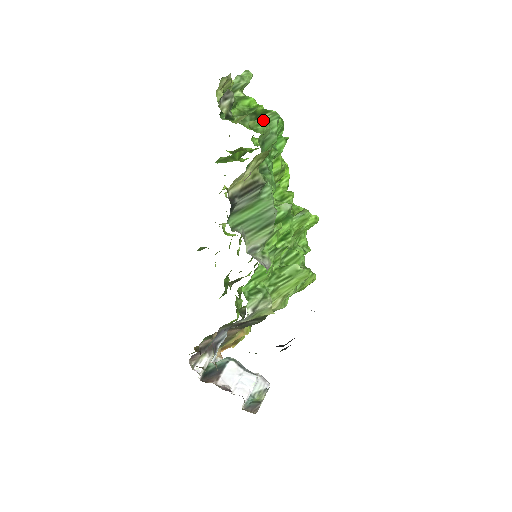
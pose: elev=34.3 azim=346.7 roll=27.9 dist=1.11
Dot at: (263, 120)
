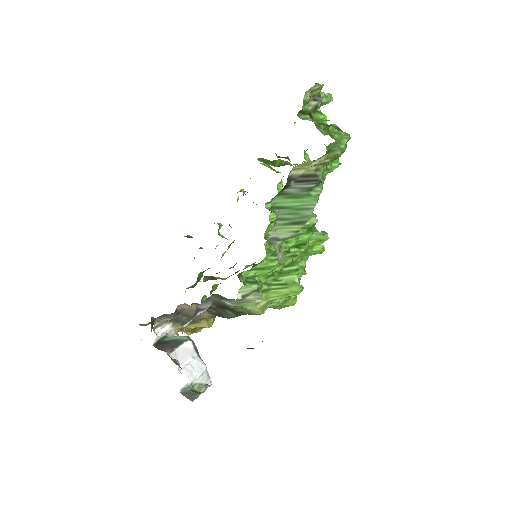
Dot at: (340, 132)
